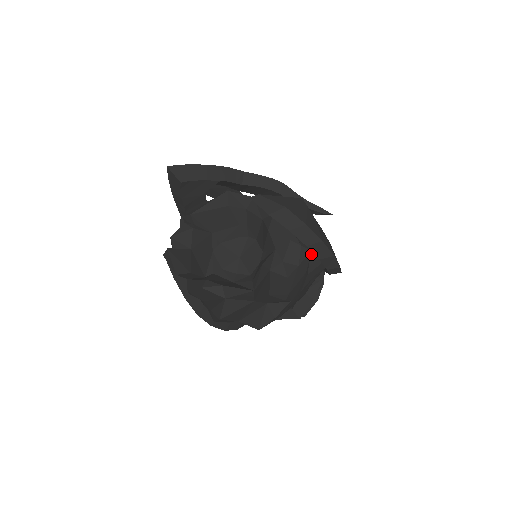
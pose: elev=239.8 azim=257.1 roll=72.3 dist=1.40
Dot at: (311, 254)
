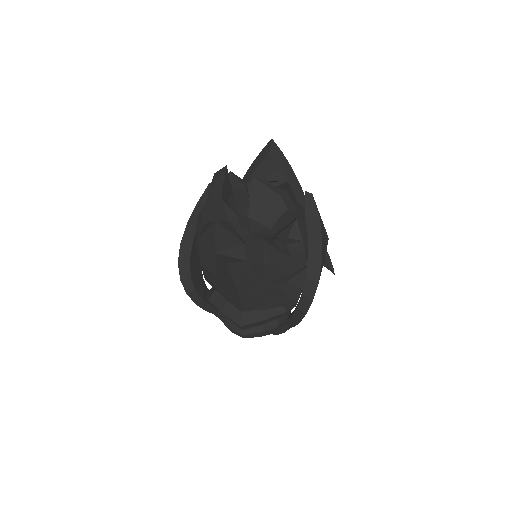
Dot at: (303, 271)
